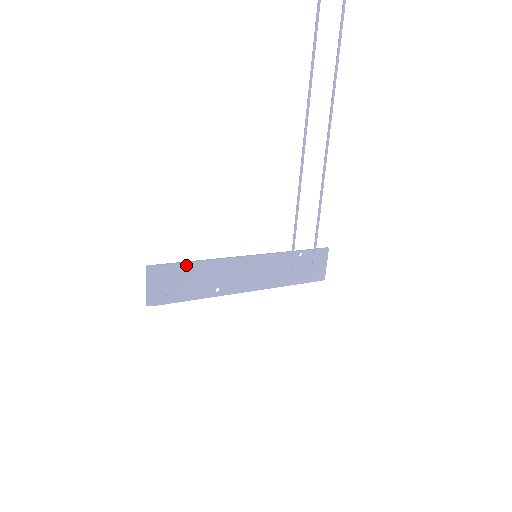
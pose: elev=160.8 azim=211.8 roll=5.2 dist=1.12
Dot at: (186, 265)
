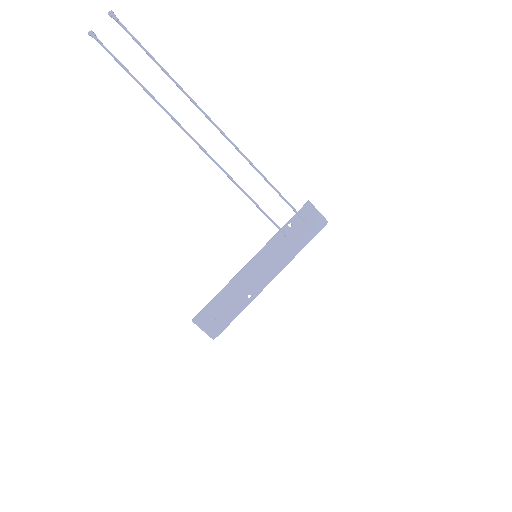
Dot at: (214, 301)
